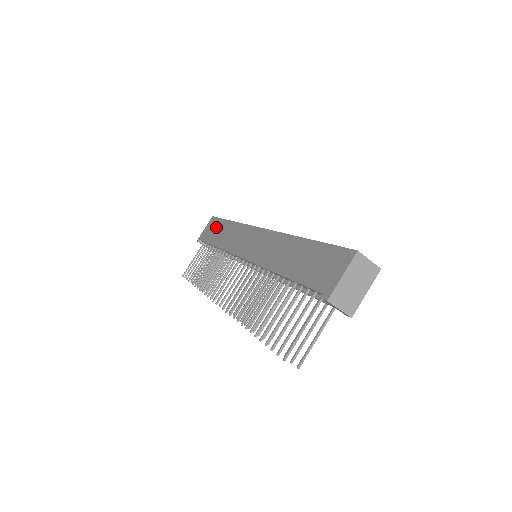
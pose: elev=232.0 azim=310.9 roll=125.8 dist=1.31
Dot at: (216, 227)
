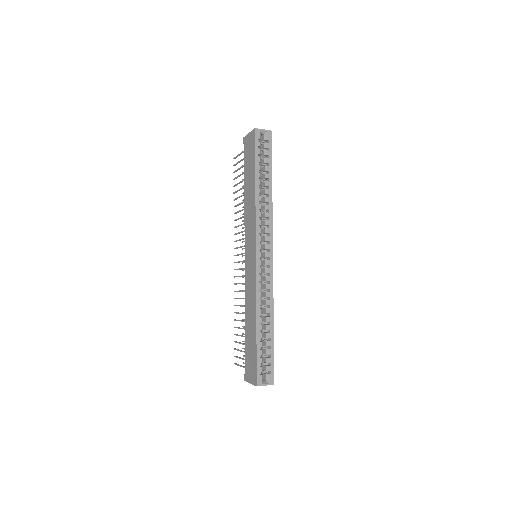
Dot at: (250, 162)
